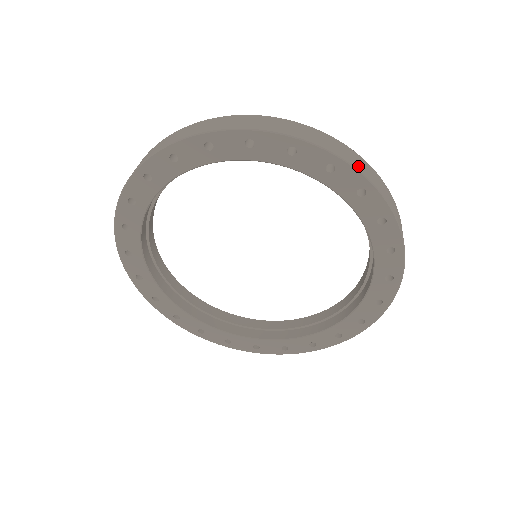
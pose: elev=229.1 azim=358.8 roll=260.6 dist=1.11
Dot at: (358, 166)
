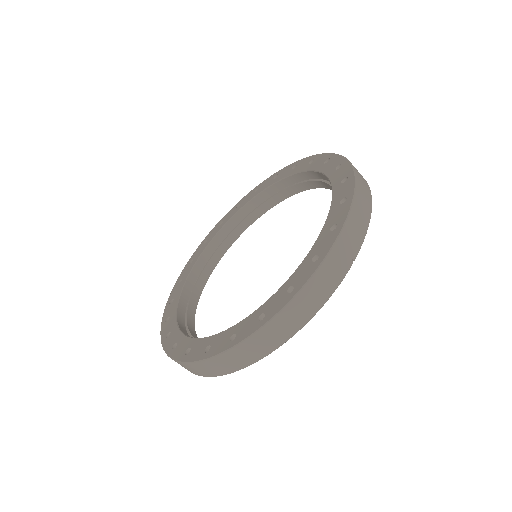
Dot at: (356, 169)
